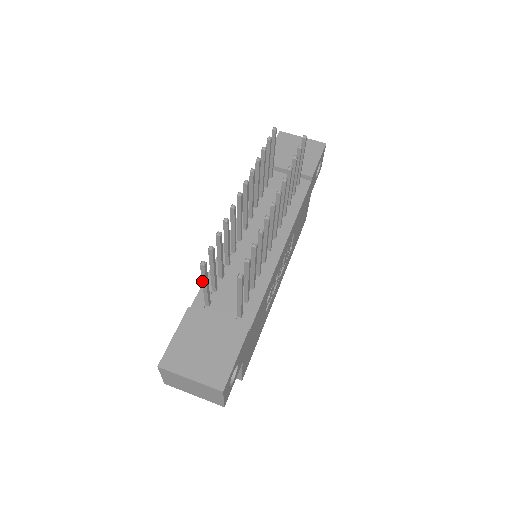
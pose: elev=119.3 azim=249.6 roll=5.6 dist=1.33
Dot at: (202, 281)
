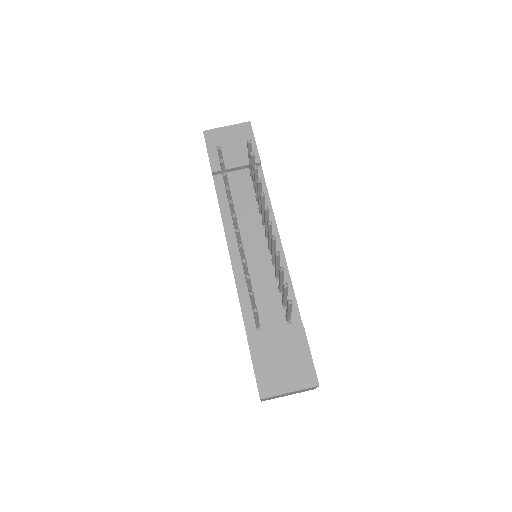
Dot at: (255, 319)
